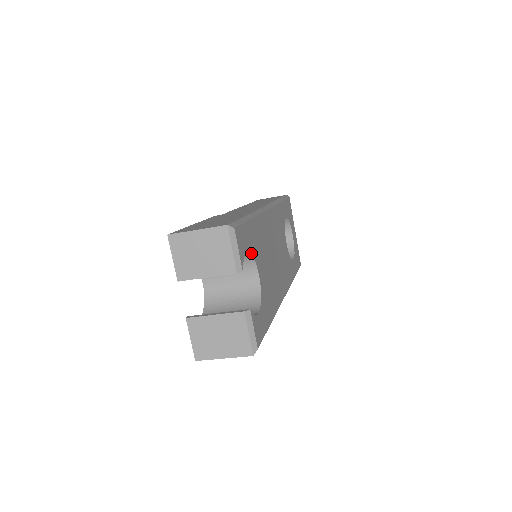
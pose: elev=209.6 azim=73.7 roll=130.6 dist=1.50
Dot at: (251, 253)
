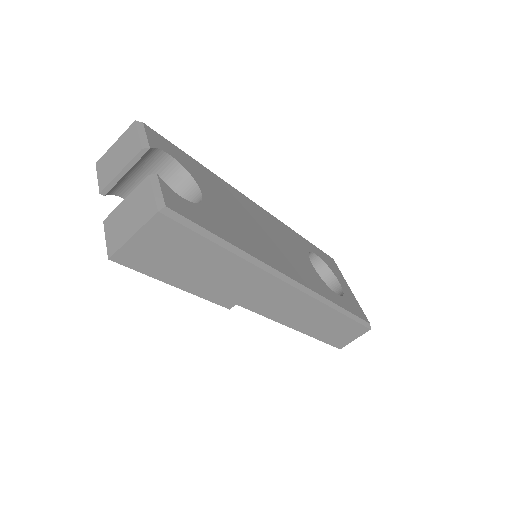
Dot at: (184, 167)
